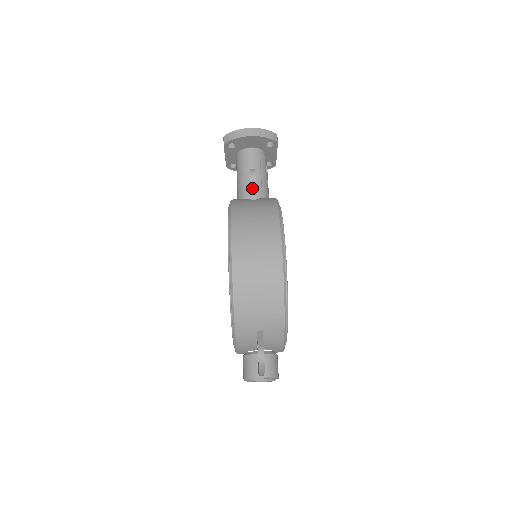
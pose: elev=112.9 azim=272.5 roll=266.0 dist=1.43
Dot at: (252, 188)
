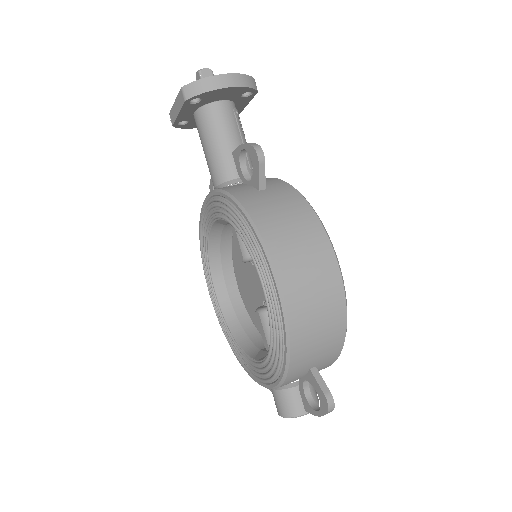
Dot at: (260, 175)
